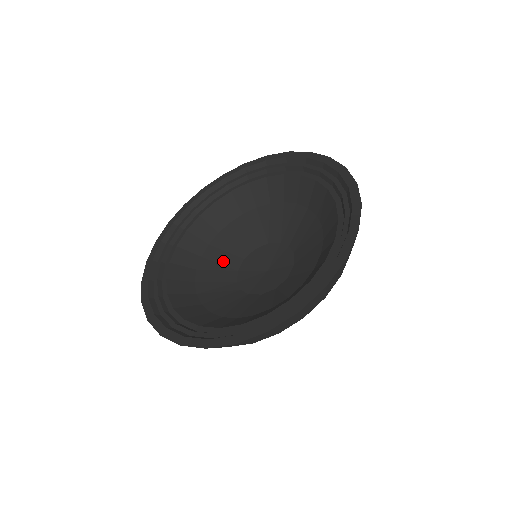
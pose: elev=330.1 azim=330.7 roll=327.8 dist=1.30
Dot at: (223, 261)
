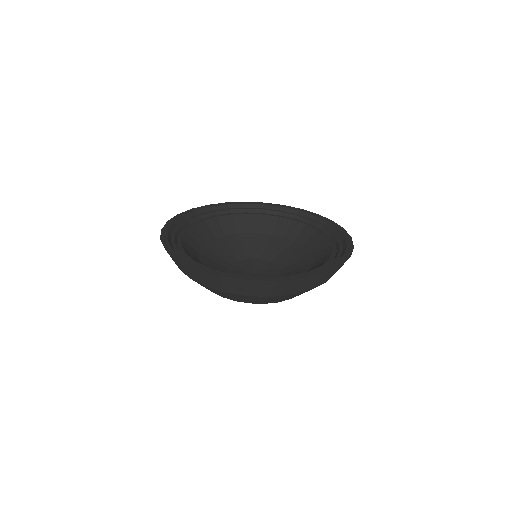
Dot at: (235, 248)
